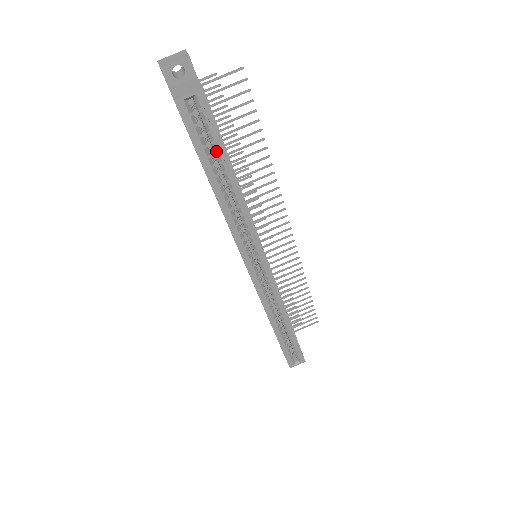
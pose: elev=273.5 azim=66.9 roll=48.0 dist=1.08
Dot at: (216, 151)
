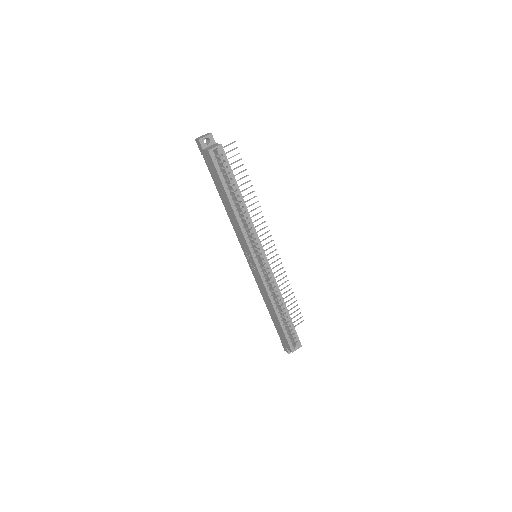
Dot at: (229, 179)
